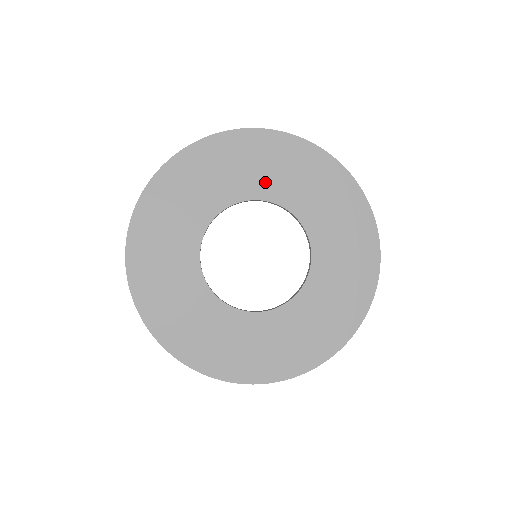
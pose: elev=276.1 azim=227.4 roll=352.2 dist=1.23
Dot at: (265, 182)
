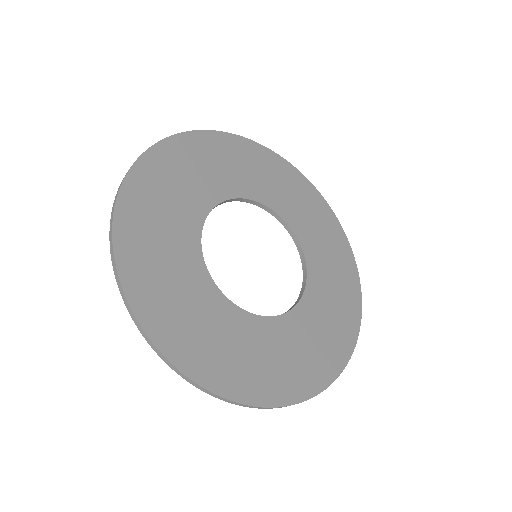
Dot at: (231, 180)
